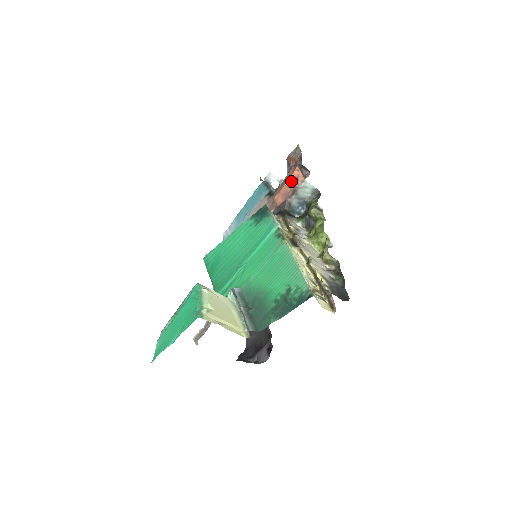
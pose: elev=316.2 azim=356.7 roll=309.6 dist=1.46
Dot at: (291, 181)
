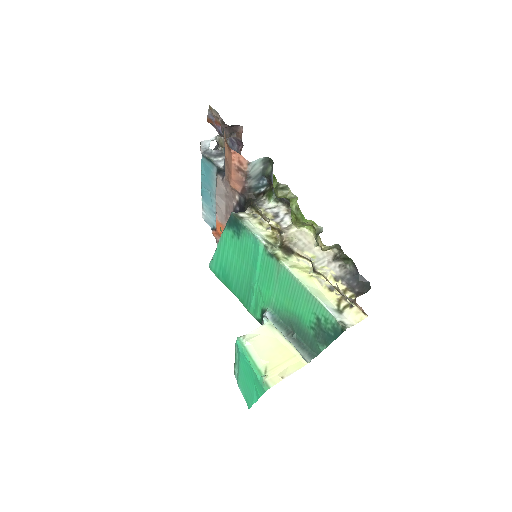
Dot at: (236, 166)
